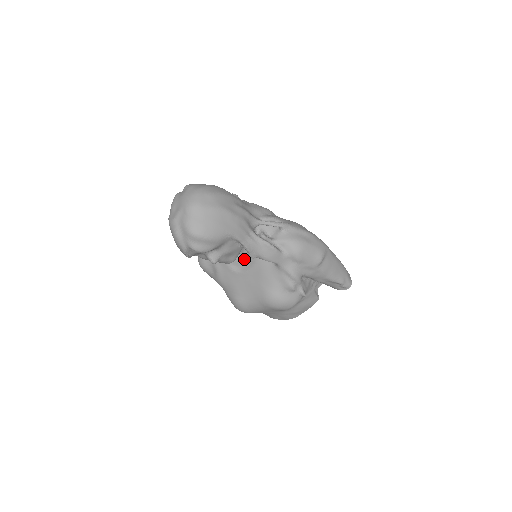
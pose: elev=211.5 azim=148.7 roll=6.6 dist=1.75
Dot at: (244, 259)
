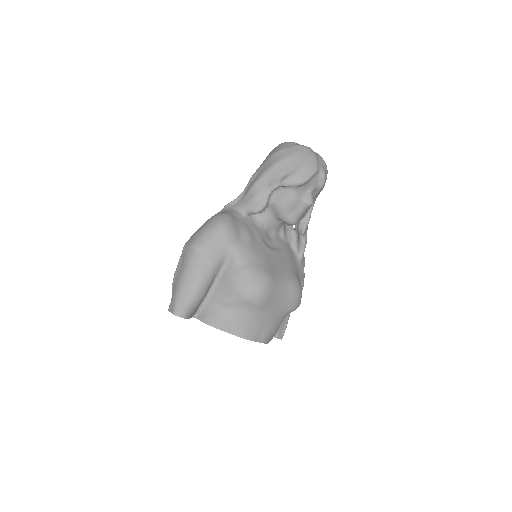
Dot at: (273, 241)
